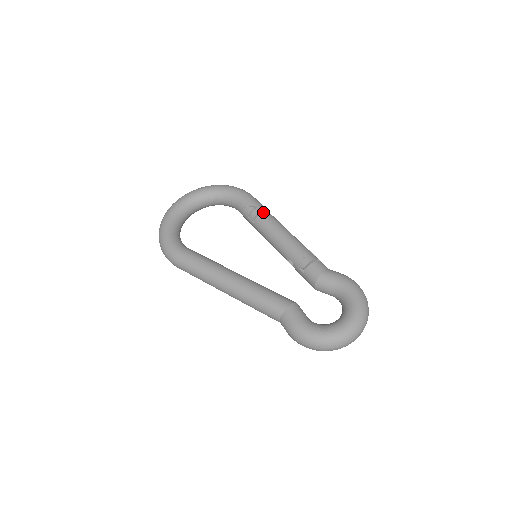
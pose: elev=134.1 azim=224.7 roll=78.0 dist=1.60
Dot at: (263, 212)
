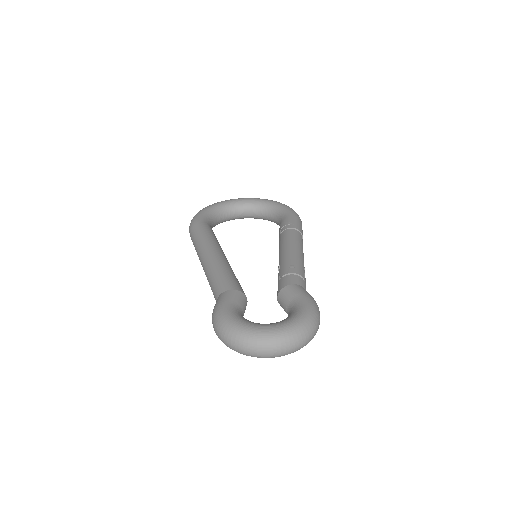
Dot at: (294, 229)
